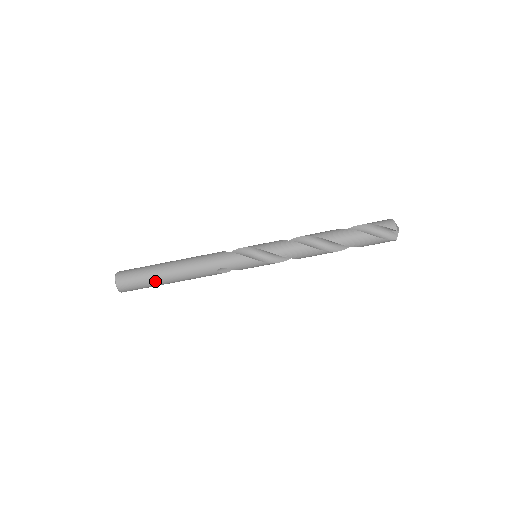
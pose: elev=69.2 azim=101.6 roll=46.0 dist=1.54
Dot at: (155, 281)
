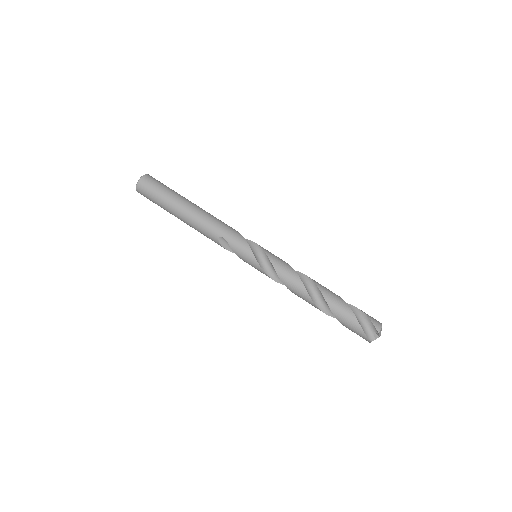
Dot at: (168, 203)
